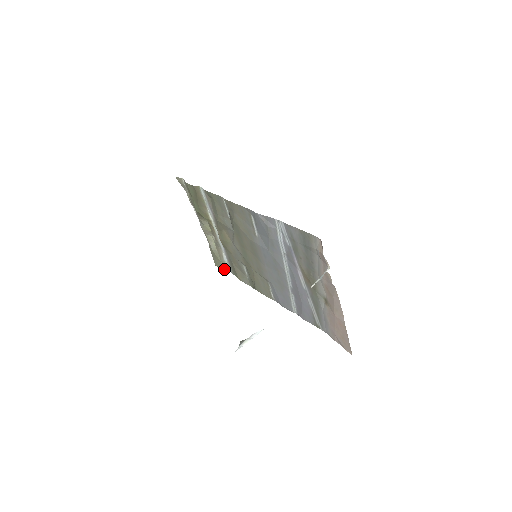
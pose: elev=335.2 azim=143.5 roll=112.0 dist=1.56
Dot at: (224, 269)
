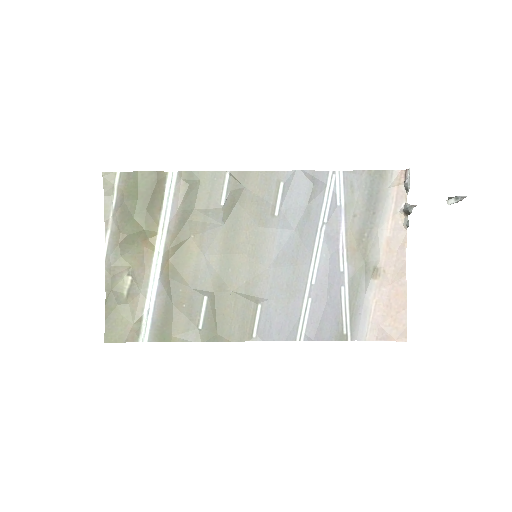
Dot at: (128, 341)
